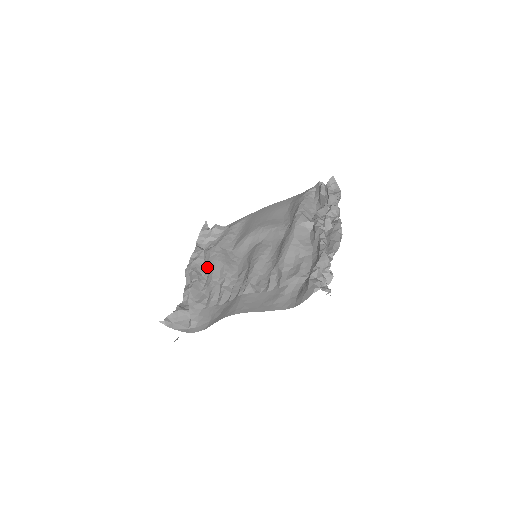
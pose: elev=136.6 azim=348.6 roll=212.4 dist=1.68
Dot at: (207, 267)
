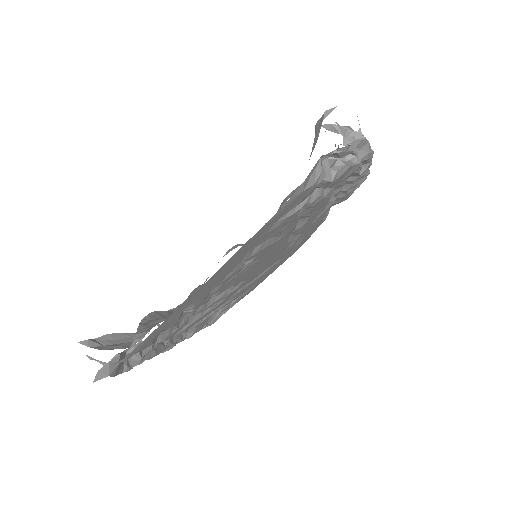
Dot at: occluded
